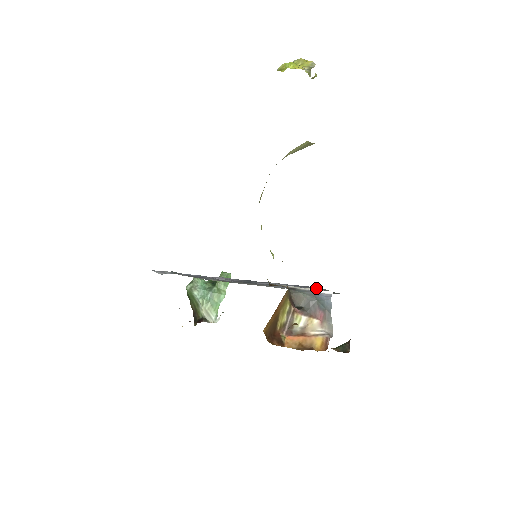
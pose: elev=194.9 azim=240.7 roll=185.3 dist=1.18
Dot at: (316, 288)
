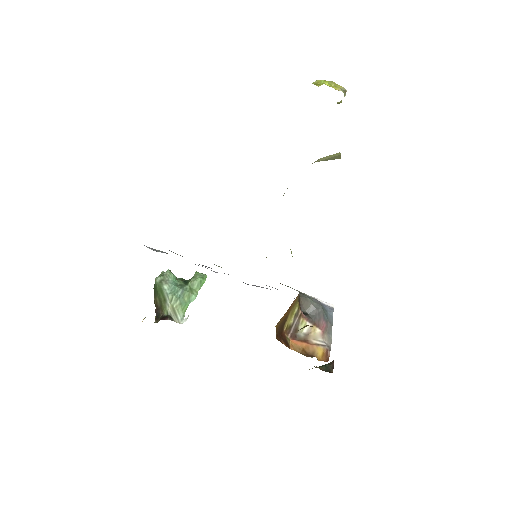
Dot at: occluded
